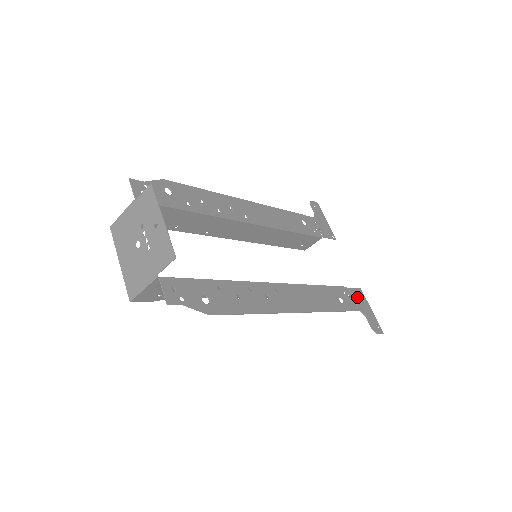
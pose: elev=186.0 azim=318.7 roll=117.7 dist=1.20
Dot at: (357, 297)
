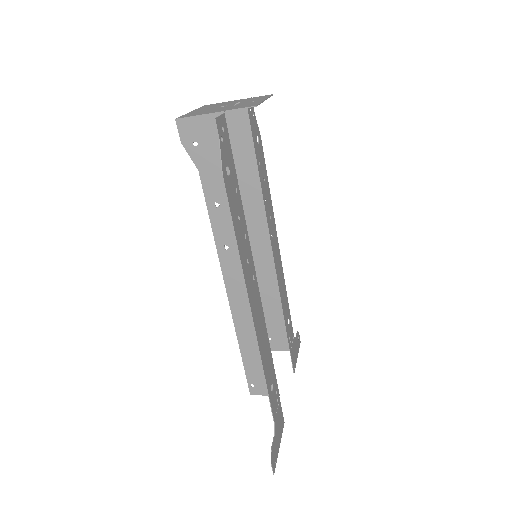
Dot at: (279, 416)
